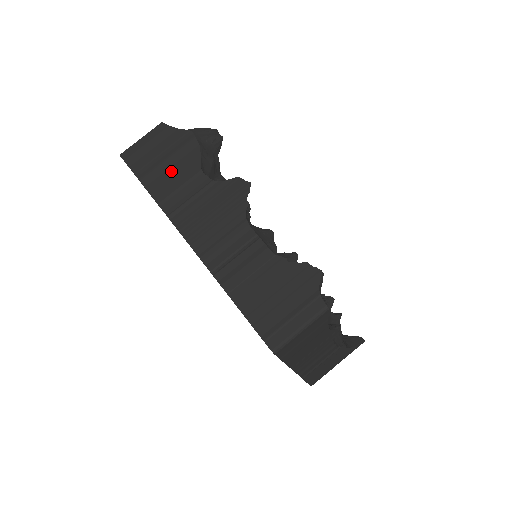
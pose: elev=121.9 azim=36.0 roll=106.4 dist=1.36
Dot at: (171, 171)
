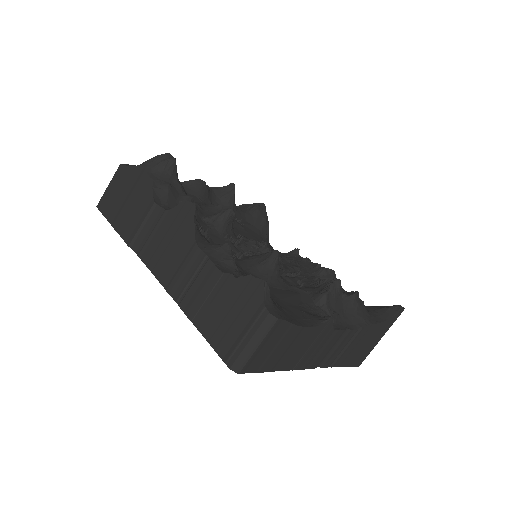
Dot at: (133, 211)
